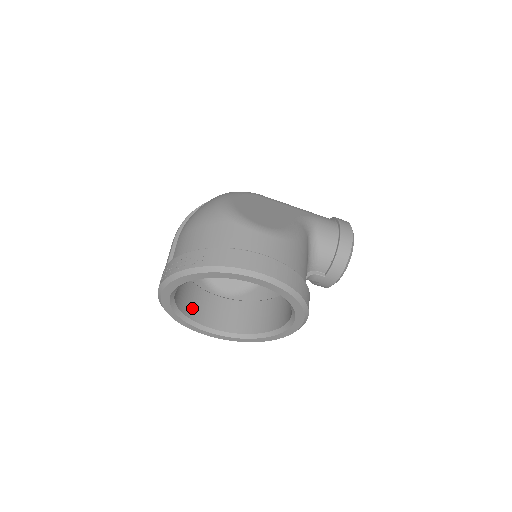
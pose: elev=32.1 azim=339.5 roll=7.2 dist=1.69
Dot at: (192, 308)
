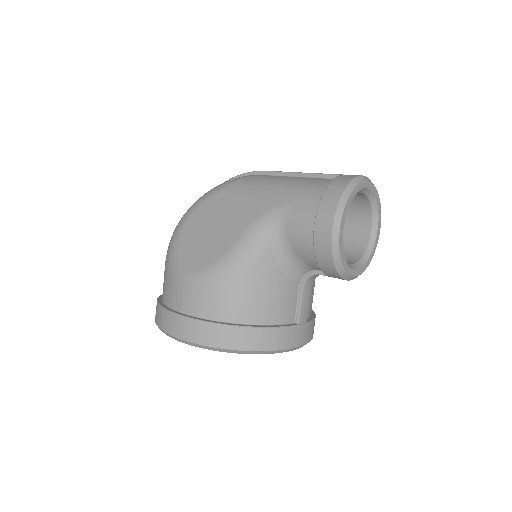
Dot at: occluded
